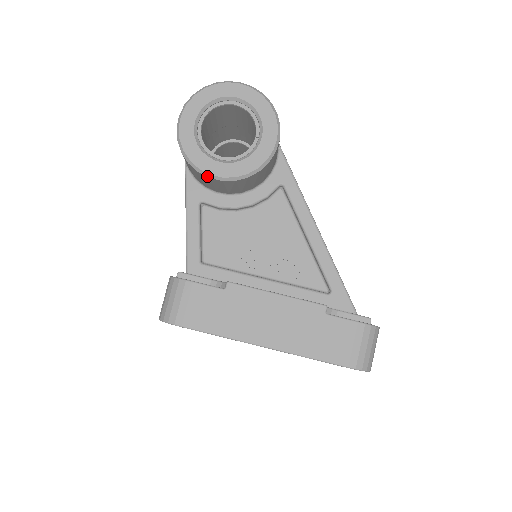
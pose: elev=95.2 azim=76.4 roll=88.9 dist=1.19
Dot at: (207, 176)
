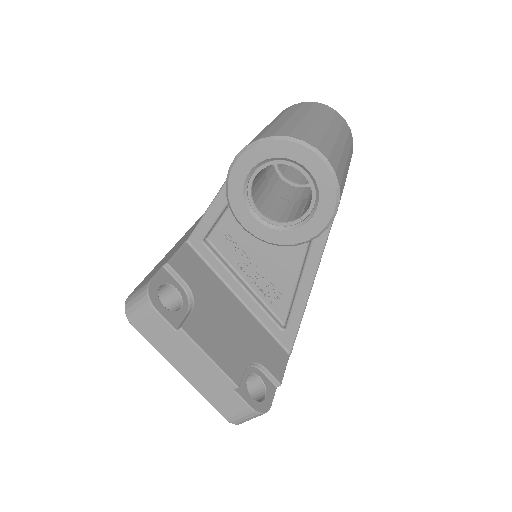
Dot at: occluded
